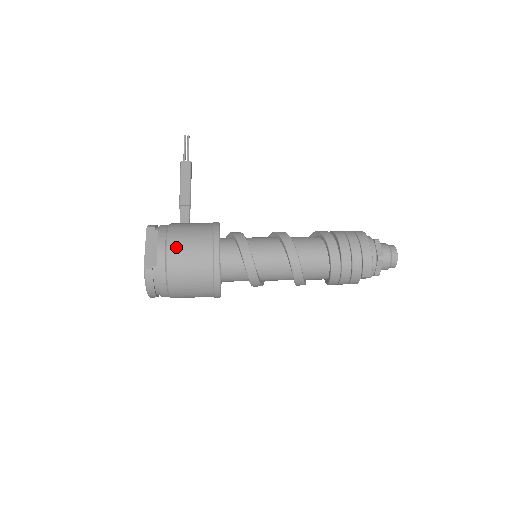
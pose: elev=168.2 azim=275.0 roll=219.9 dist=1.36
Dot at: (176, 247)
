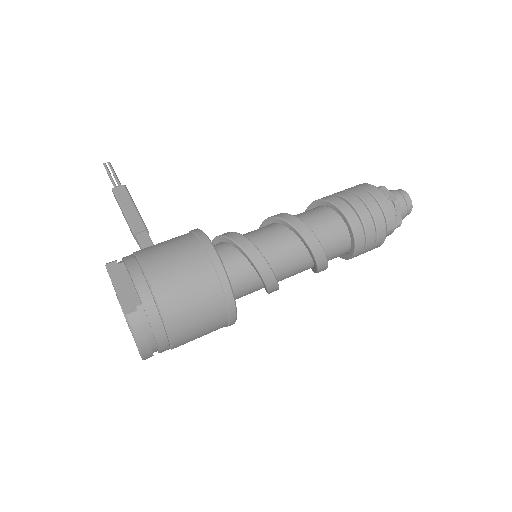
Dot at: (159, 270)
